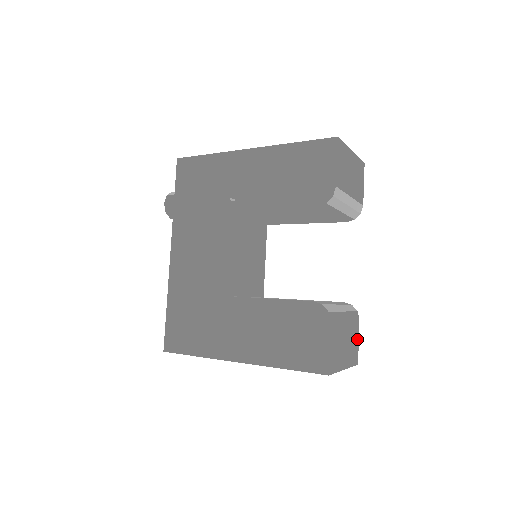
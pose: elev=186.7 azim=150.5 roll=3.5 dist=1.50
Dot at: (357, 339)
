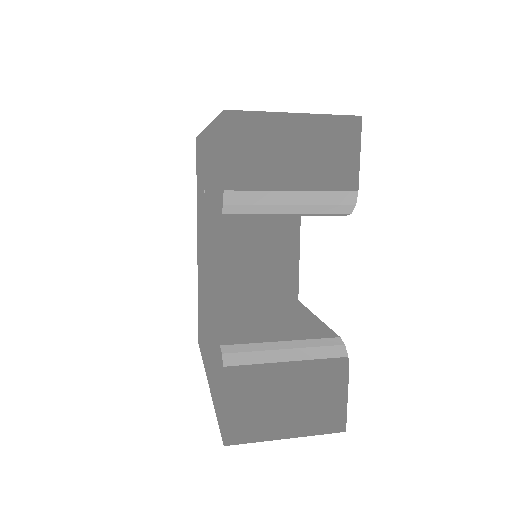
Dot at: (341, 397)
